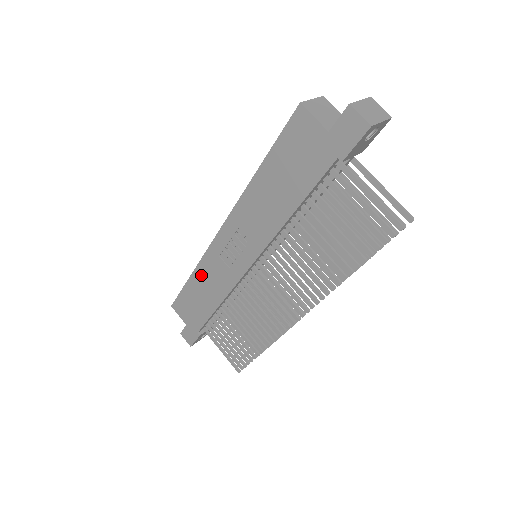
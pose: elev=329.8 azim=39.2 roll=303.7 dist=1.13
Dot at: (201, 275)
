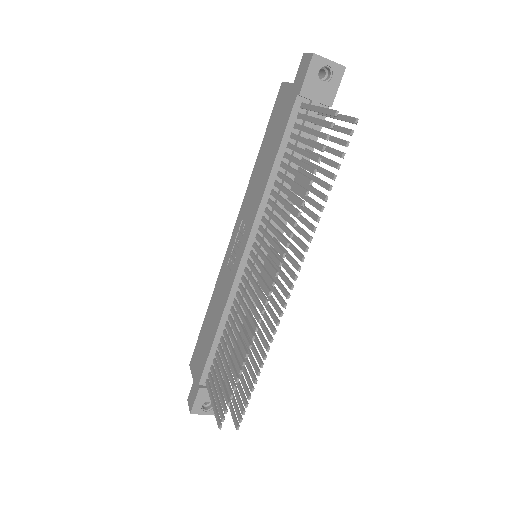
Dot at: (214, 300)
